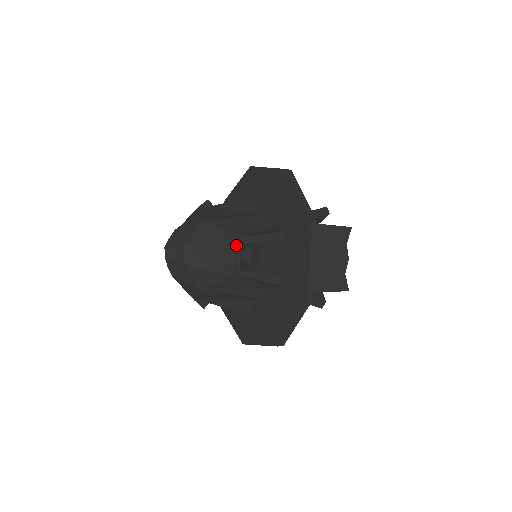
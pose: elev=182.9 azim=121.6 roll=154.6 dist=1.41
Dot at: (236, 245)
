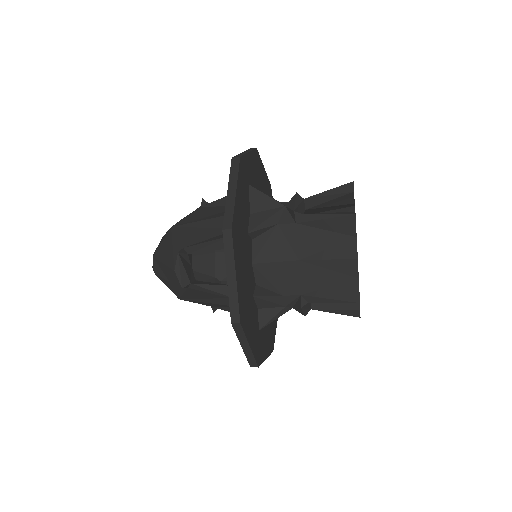
Dot at: (179, 257)
